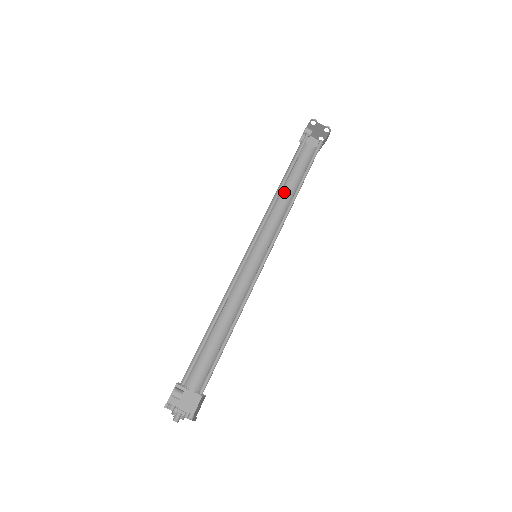
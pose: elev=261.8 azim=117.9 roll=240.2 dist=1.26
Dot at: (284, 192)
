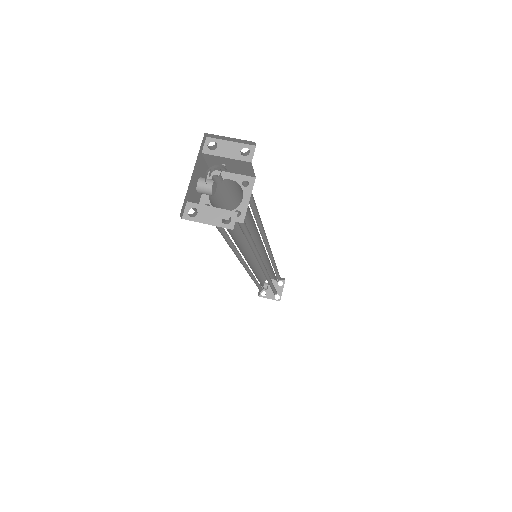
Dot at: occluded
